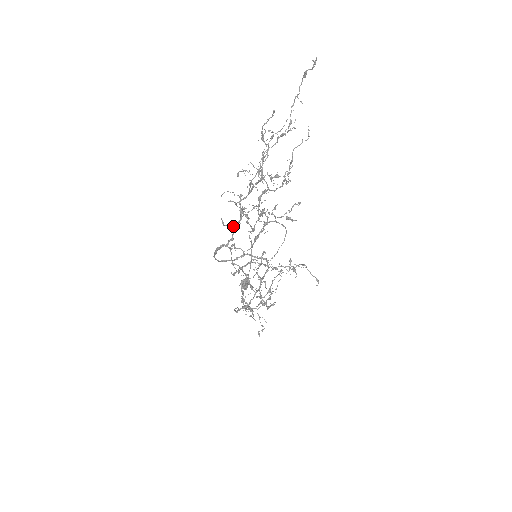
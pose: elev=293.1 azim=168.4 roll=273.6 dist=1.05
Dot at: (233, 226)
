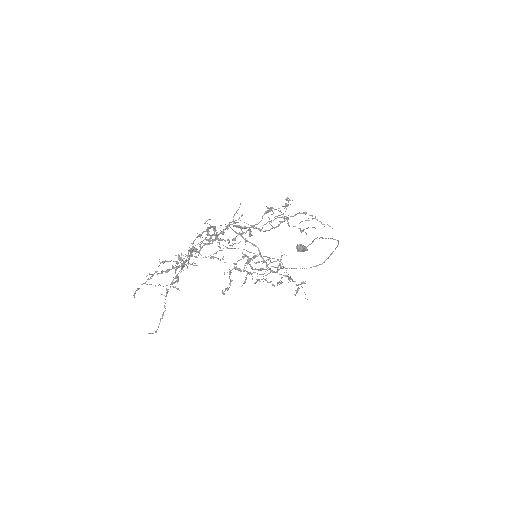
Dot at: occluded
